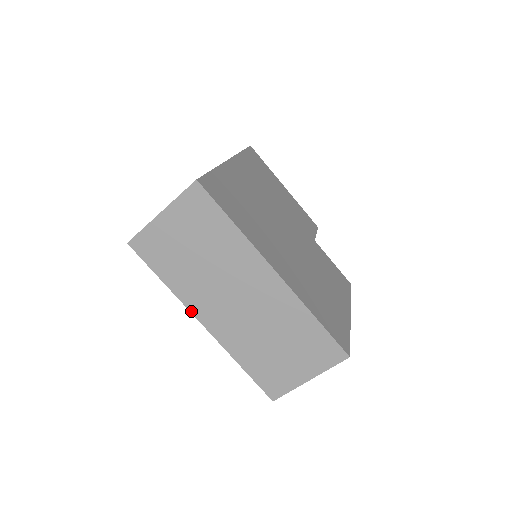
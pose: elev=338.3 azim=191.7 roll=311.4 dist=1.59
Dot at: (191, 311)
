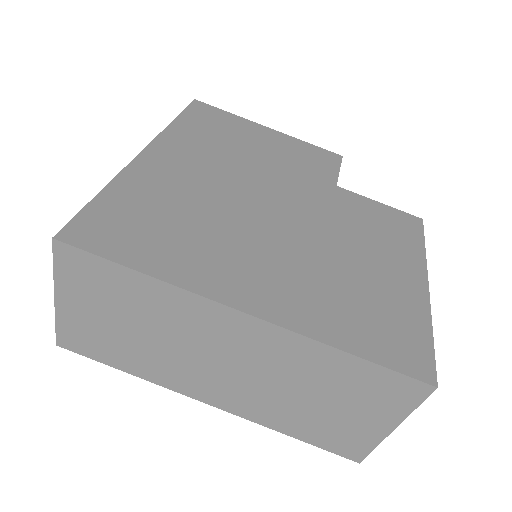
Dot at: (182, 393)
